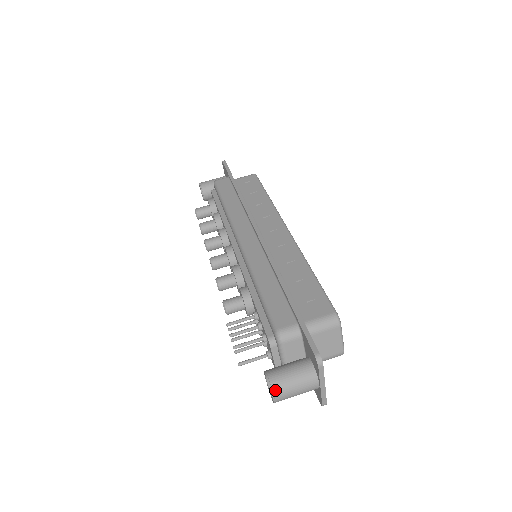
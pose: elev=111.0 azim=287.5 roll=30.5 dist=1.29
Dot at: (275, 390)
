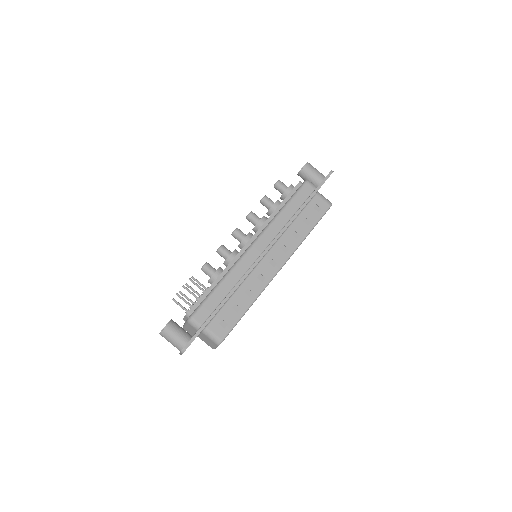
Dot at: (162, 333)
